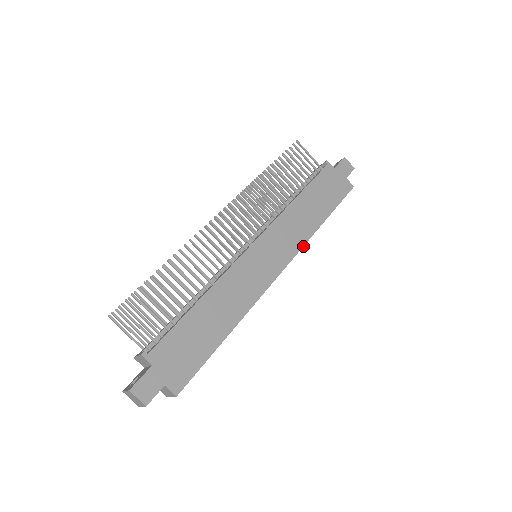
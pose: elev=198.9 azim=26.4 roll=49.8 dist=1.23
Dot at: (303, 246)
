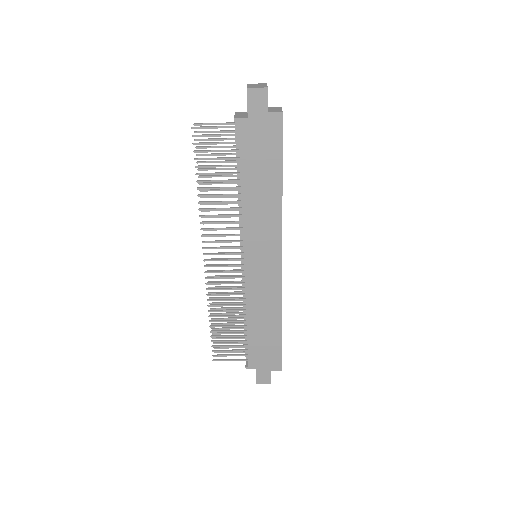
Dot at: occluded
